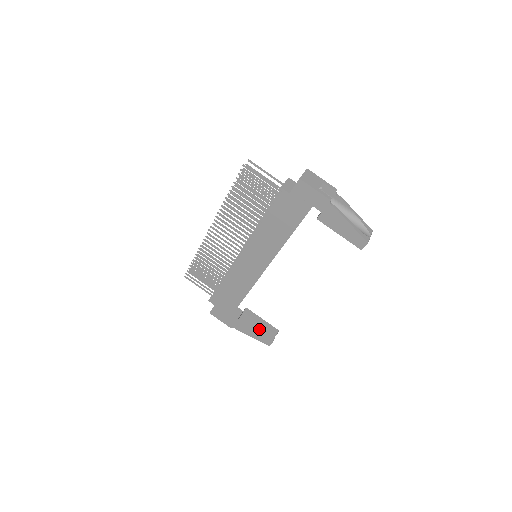
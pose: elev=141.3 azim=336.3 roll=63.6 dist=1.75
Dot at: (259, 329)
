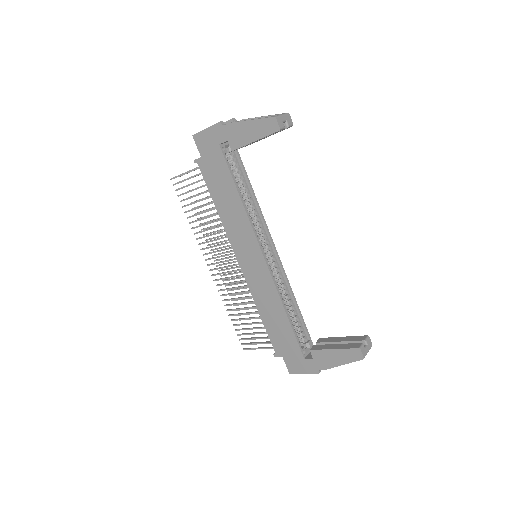
Dot at: (338, 346)
